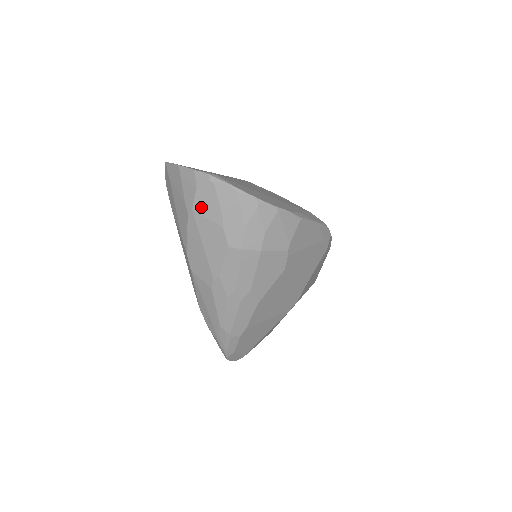
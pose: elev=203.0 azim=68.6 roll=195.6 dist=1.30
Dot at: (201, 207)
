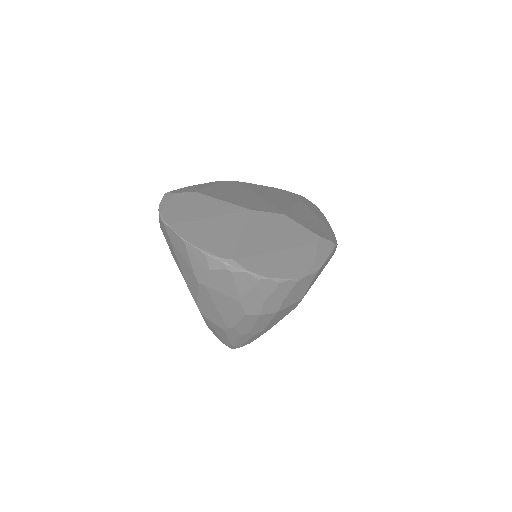
Dot at: (215, 285)
